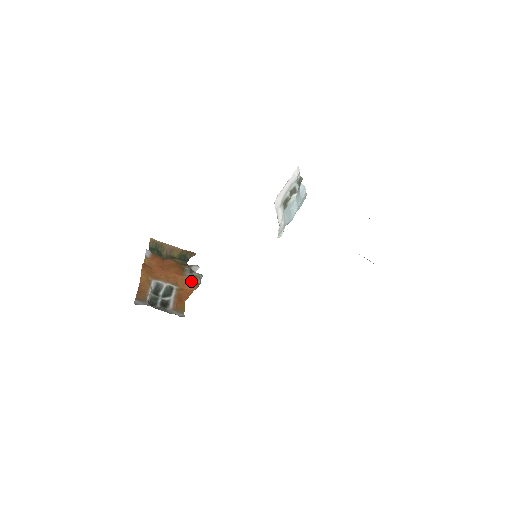
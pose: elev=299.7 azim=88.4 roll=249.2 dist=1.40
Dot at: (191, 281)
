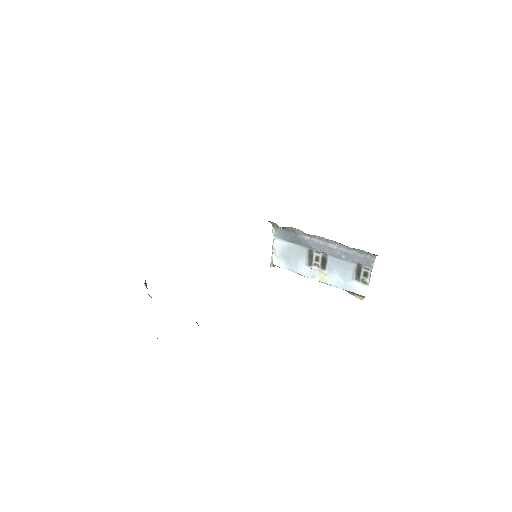
Dot at: occluded
